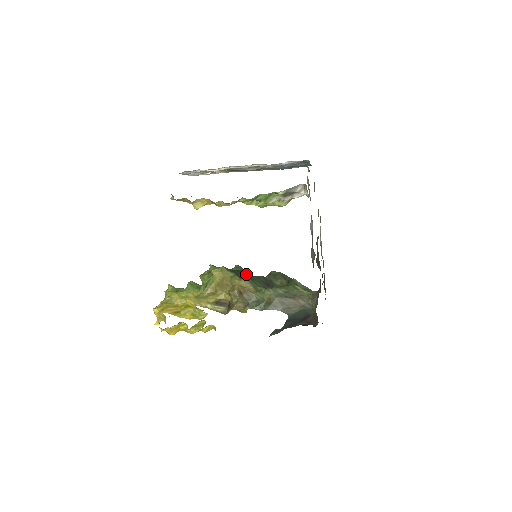
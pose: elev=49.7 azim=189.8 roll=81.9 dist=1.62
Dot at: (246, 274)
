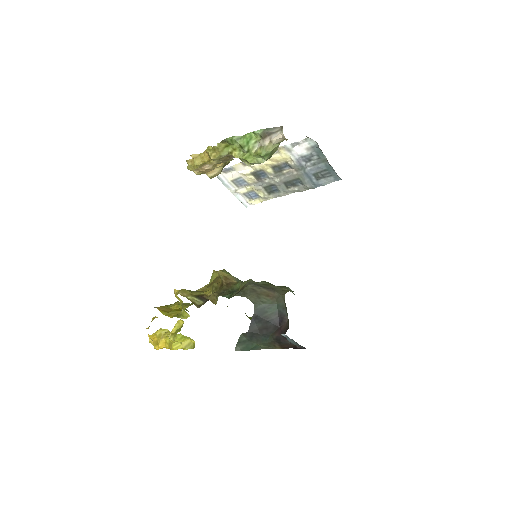
Dot at: occluded
